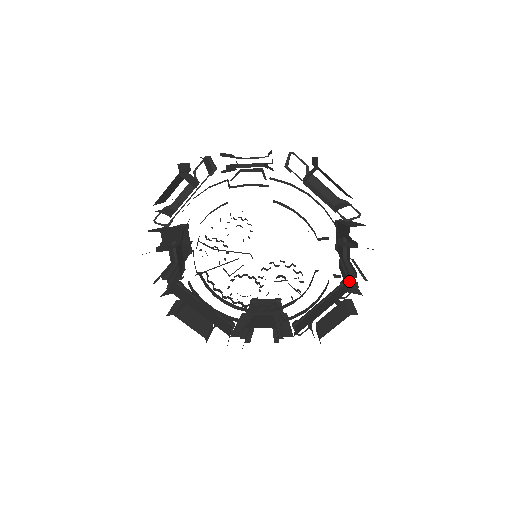
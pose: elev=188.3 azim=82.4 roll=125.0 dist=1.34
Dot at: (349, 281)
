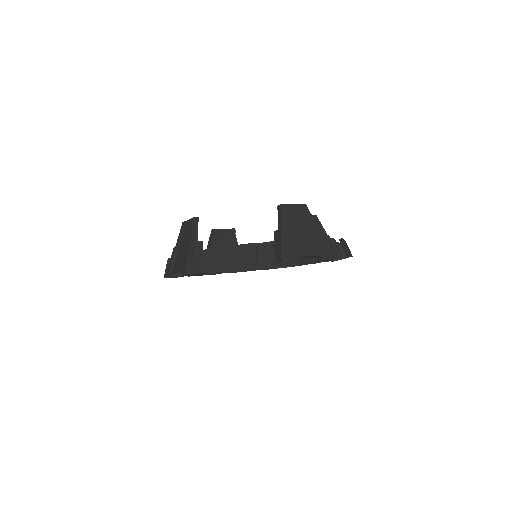
Dot at: (306, 264)
